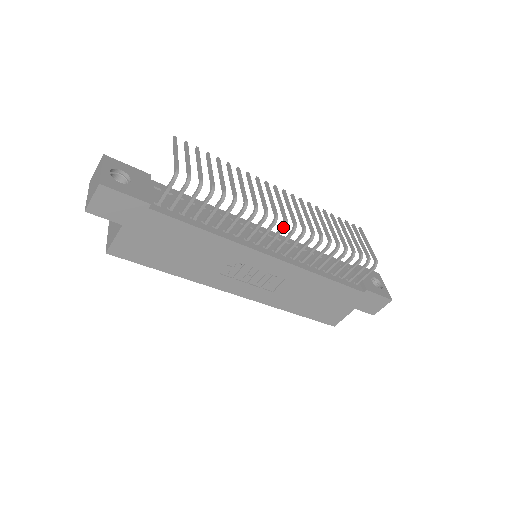
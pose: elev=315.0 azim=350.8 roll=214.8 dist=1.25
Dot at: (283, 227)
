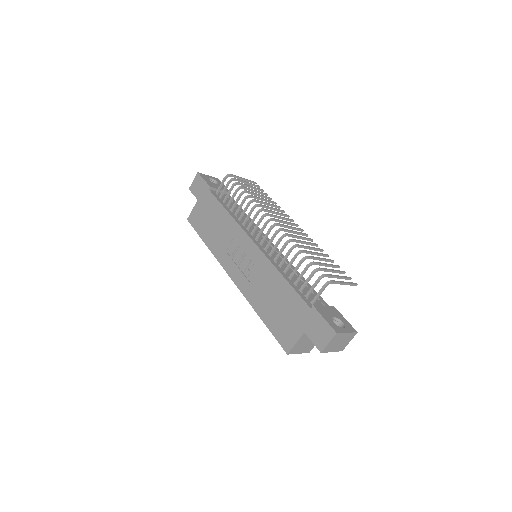
Dot at: (267, 221)
